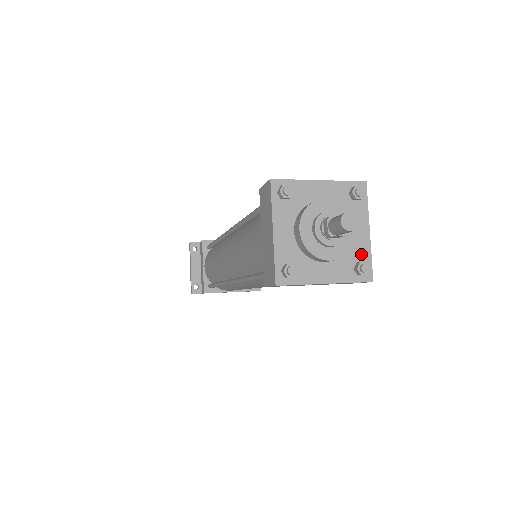
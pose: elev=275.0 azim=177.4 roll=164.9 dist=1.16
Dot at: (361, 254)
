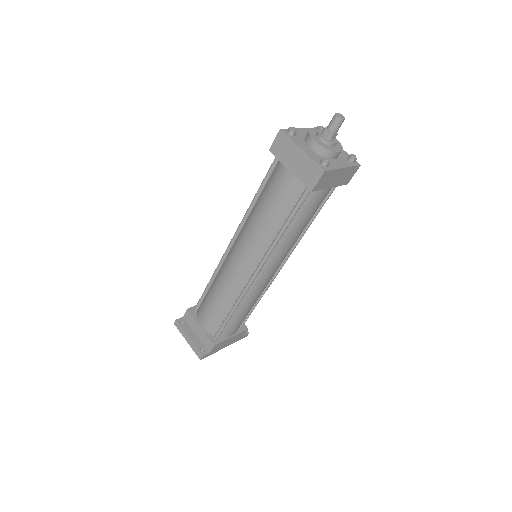
Dot at: (345, 155)
